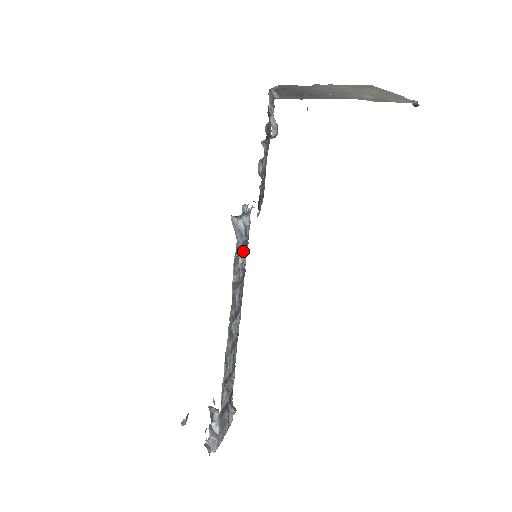
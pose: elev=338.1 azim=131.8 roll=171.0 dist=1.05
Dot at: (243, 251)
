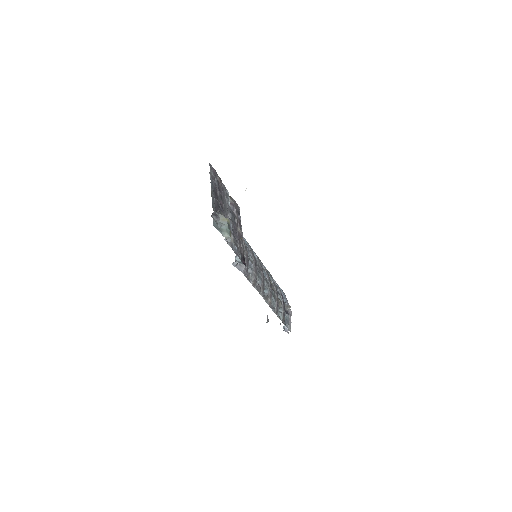
Dot at: (248, 265)
